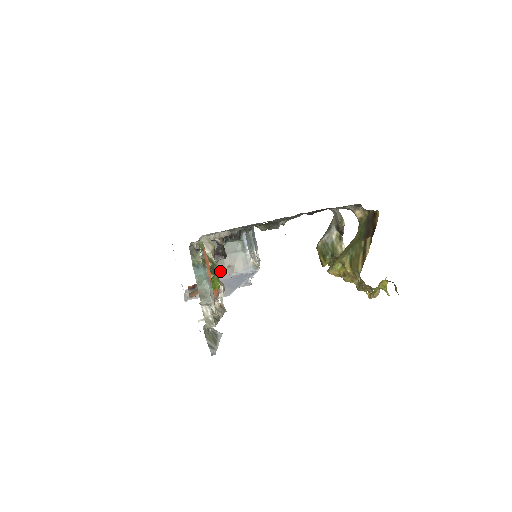
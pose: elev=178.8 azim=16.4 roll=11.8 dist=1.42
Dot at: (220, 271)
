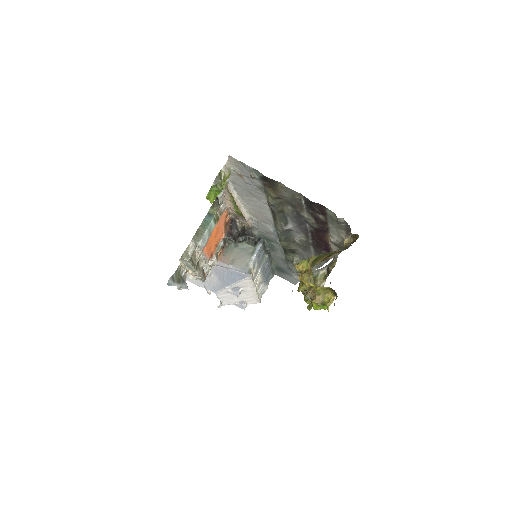
Dot at: (221, 185)
